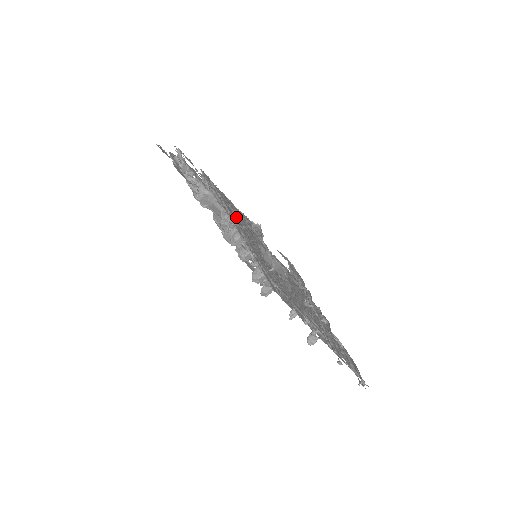
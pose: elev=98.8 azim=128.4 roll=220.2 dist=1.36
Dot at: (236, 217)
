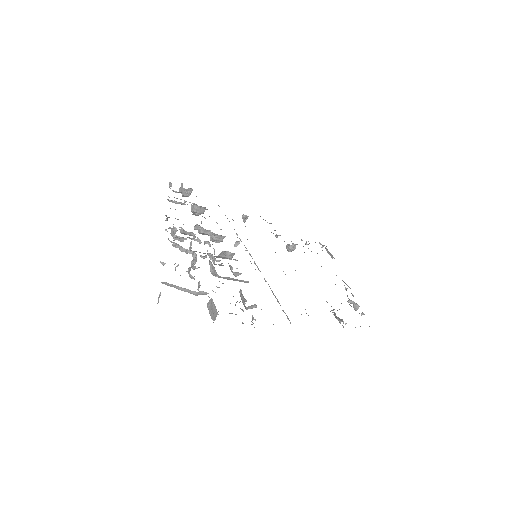
Dot at: occluded
